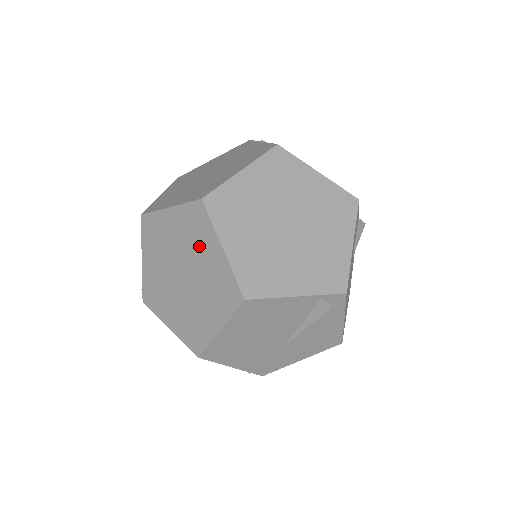
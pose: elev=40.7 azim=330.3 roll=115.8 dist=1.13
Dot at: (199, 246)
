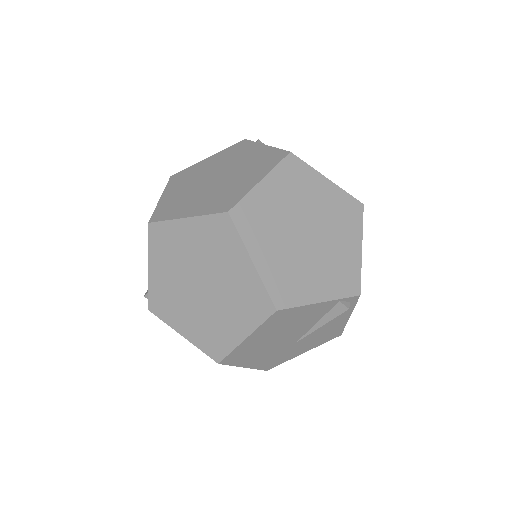
Dot at: (223, 258)
